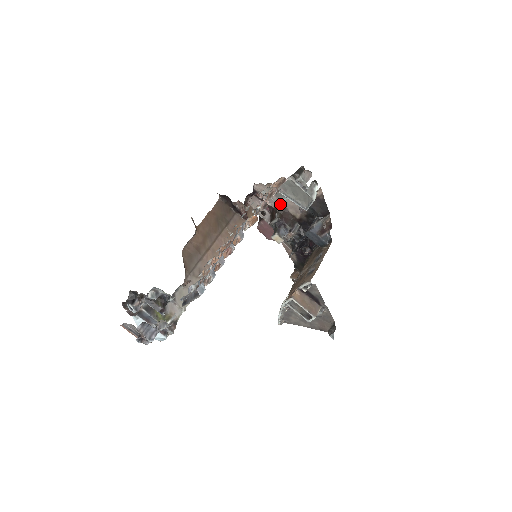
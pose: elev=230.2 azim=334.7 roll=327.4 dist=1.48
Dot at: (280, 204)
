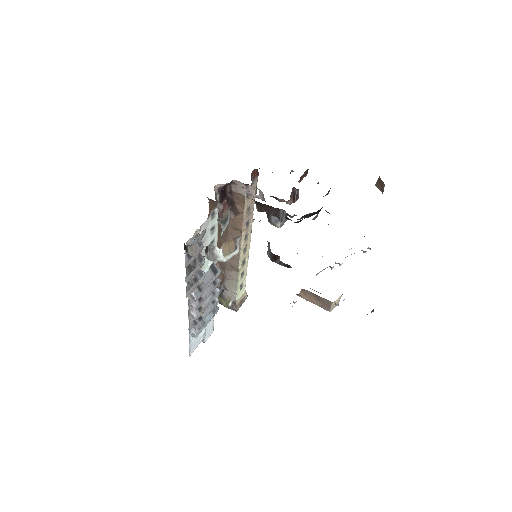
Dot at: occluded
